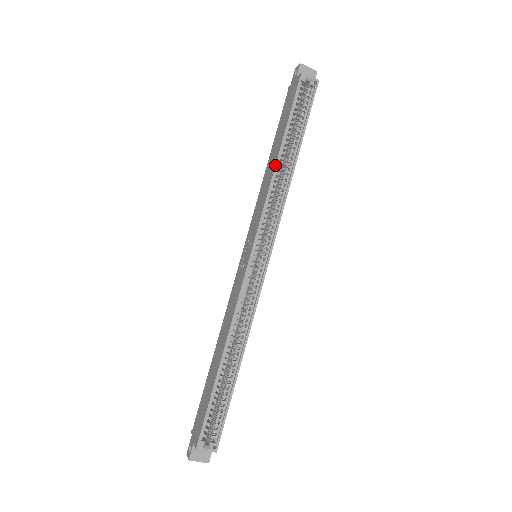
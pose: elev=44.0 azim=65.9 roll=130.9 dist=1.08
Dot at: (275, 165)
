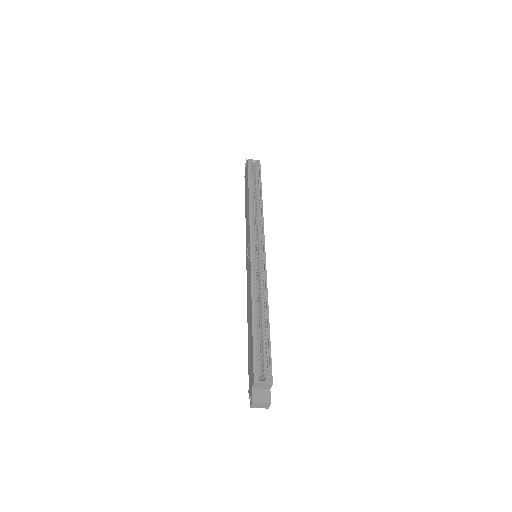
Dot at: (249, 201)
